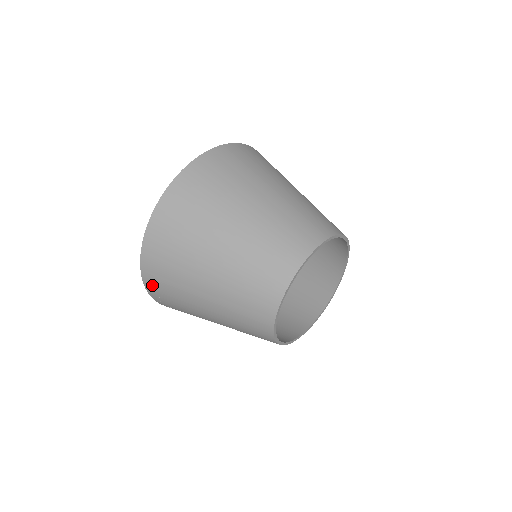
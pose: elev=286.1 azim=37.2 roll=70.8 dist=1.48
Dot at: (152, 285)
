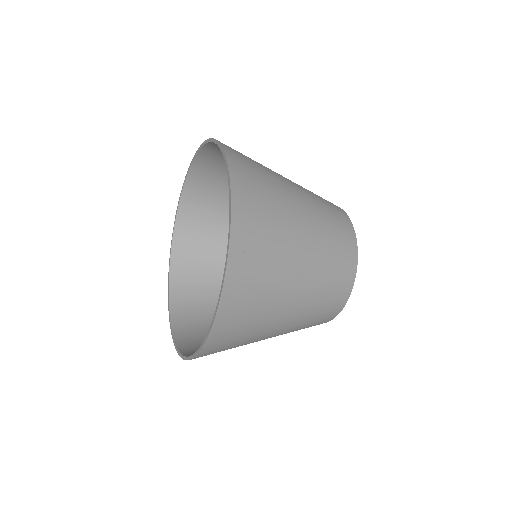
Dot at: (241, 254)
